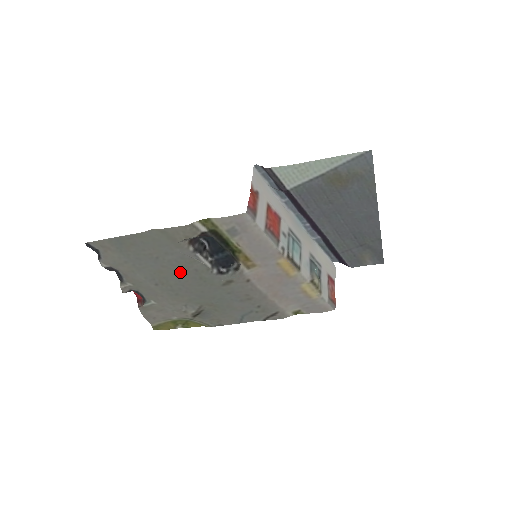
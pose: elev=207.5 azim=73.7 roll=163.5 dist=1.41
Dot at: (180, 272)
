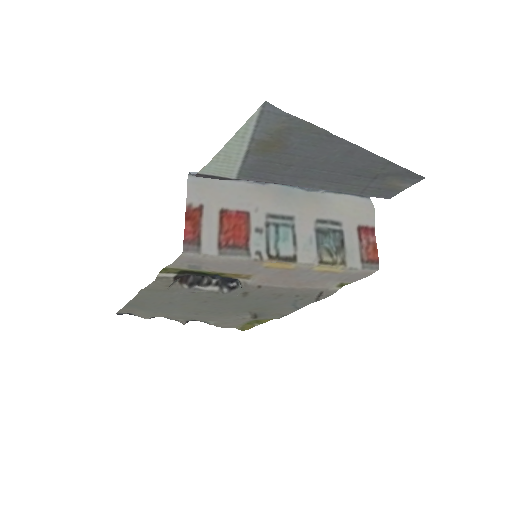
Dot at: (200, 302)
